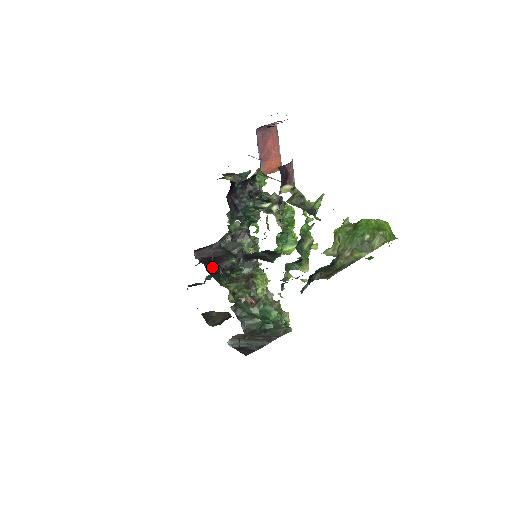
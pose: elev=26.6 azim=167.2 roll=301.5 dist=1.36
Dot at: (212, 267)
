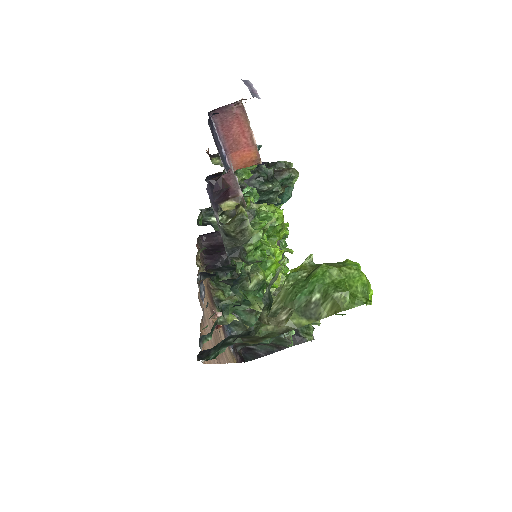
Dot at: (212, 259)
